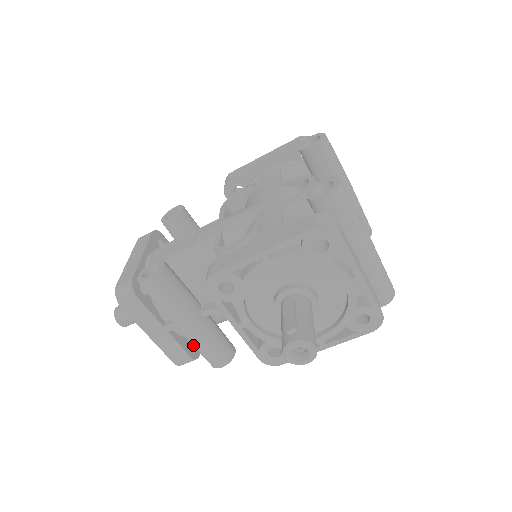
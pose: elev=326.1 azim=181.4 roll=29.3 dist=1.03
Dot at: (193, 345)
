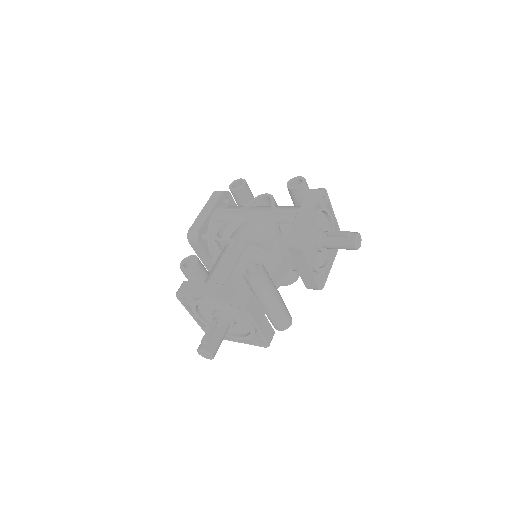
Dot at: (279, 315)
